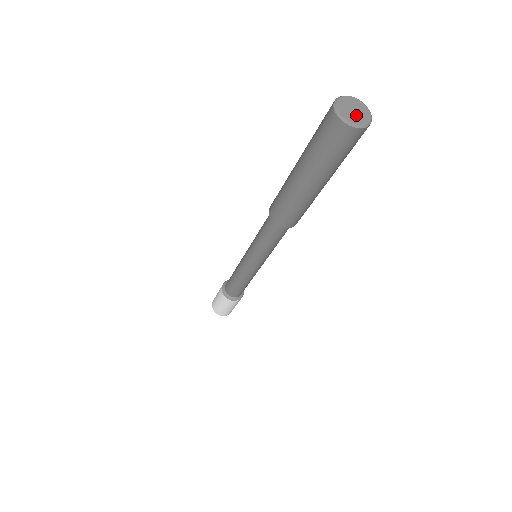
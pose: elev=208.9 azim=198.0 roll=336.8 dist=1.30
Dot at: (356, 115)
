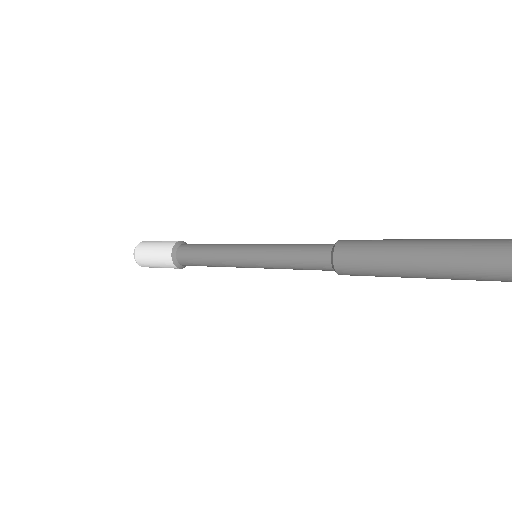
Dot at: out of frame
